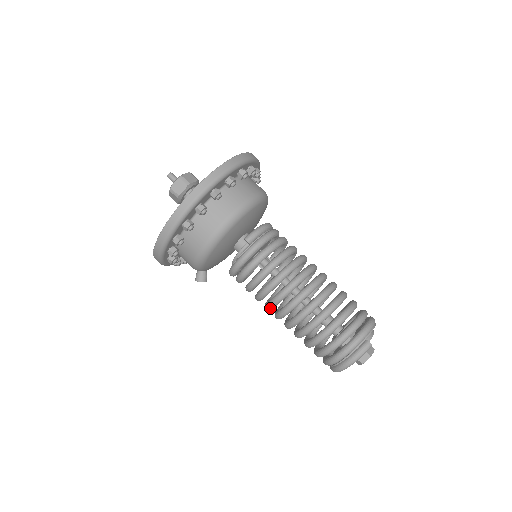
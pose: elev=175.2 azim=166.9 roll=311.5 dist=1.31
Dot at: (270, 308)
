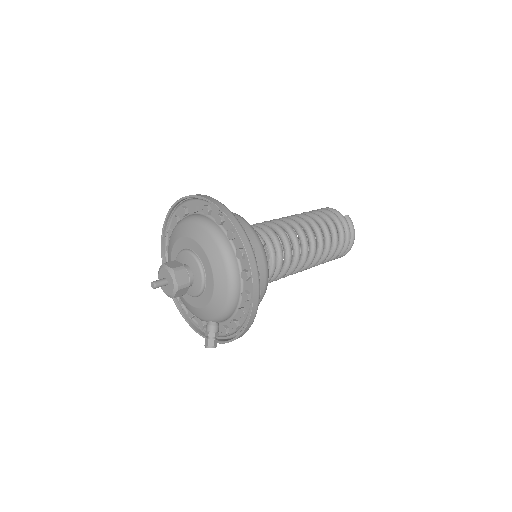
Dot at: occluded
